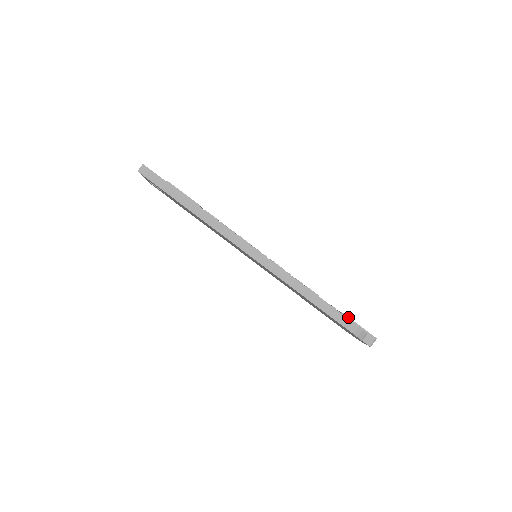
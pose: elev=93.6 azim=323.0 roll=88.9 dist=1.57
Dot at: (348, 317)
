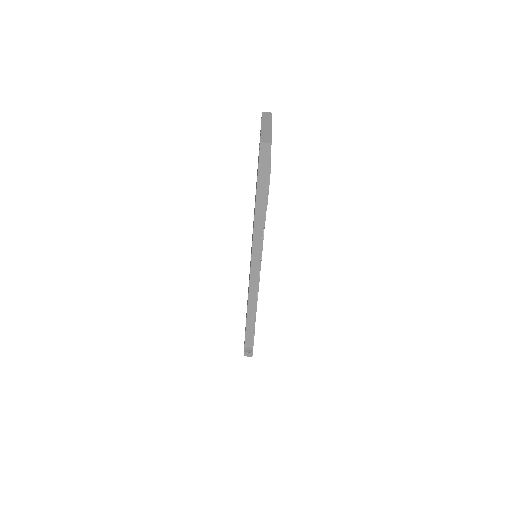
Dot at: occluded
